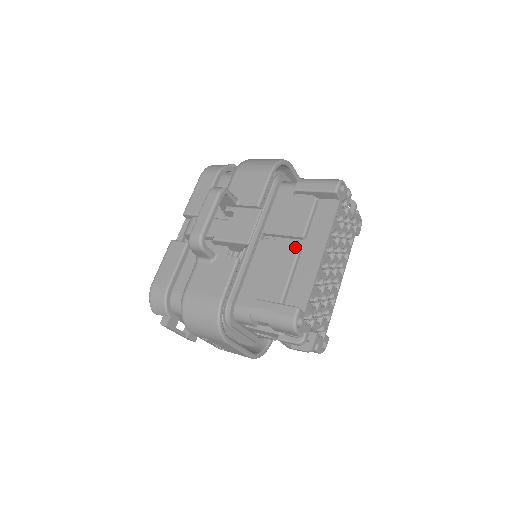
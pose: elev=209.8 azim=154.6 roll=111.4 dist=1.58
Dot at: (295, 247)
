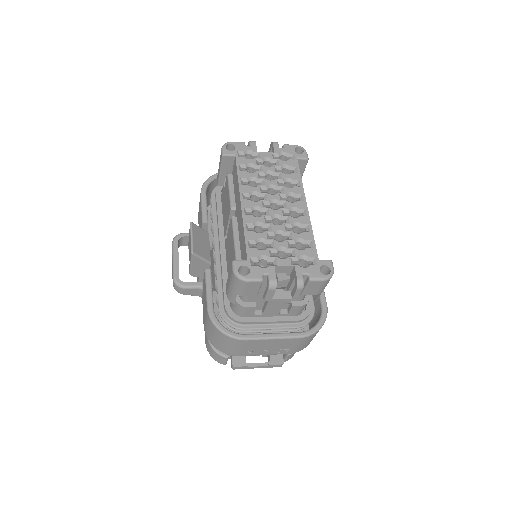
Dot at: (231, 221)
